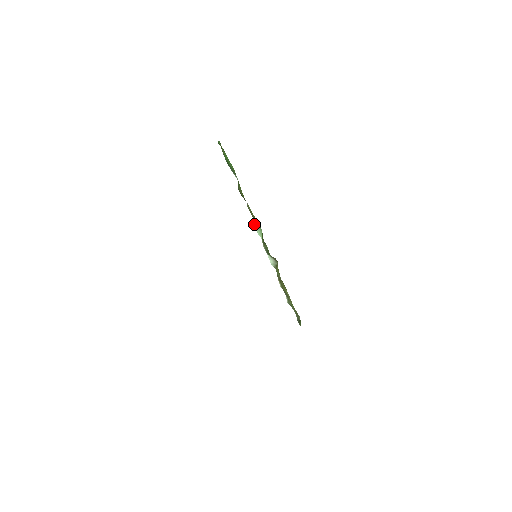
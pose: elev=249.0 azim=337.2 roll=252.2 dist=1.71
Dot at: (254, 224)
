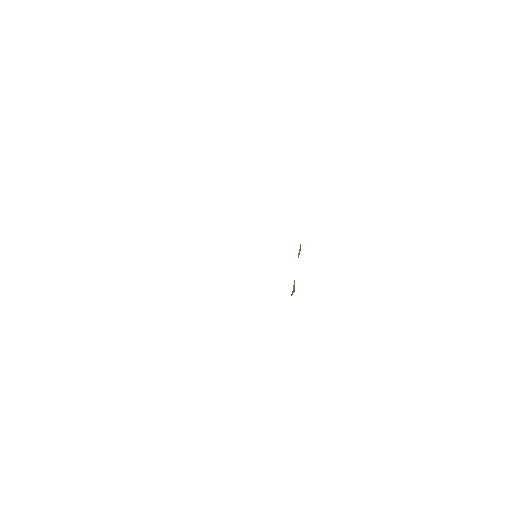
Dot at: occluded
